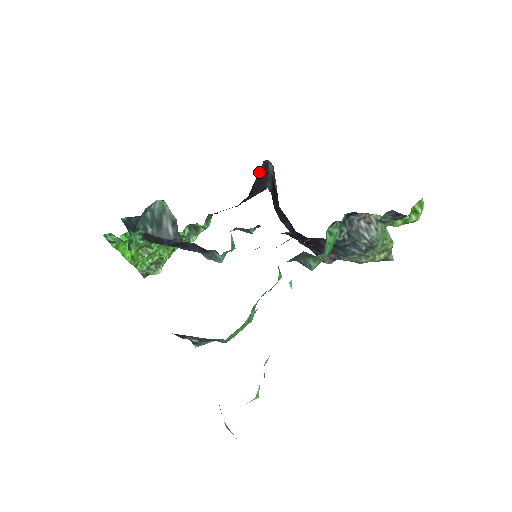
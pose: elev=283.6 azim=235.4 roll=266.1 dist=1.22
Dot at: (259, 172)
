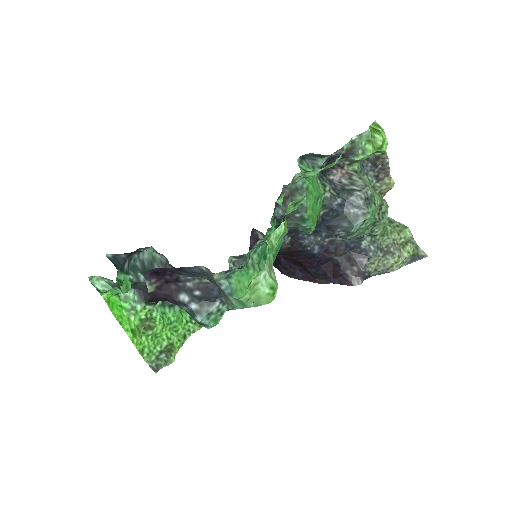
Dot at: (251, 242)
